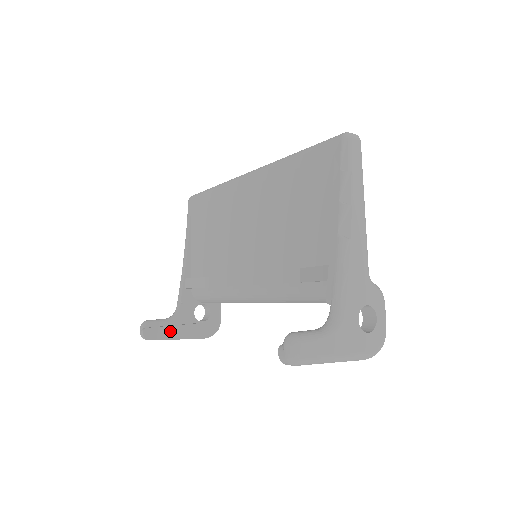
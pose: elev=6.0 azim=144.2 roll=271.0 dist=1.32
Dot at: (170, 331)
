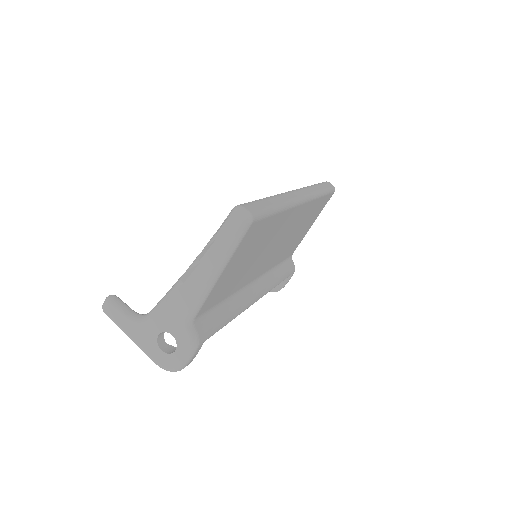
Dot at: occluded
